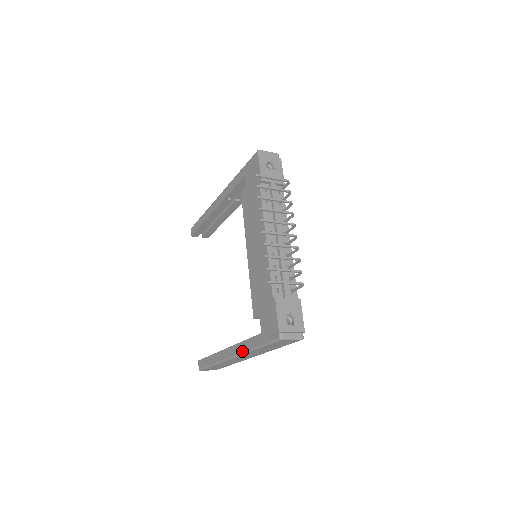
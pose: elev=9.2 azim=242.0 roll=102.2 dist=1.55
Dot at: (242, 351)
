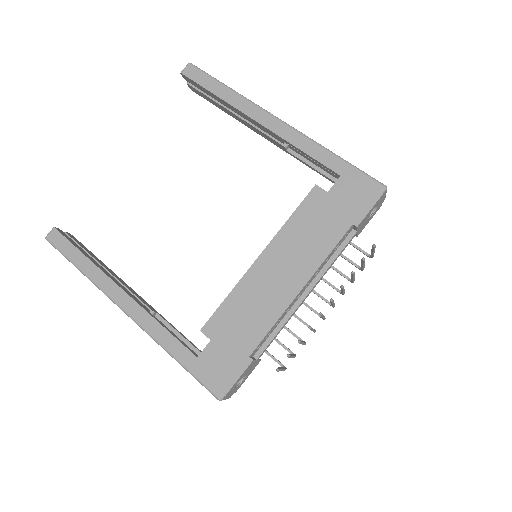
Dot at: (149, 330)
